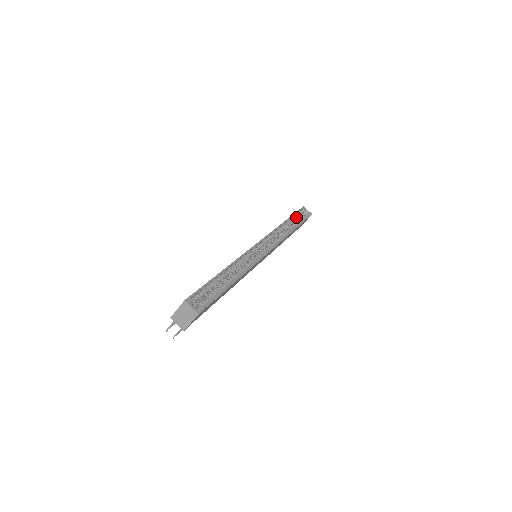
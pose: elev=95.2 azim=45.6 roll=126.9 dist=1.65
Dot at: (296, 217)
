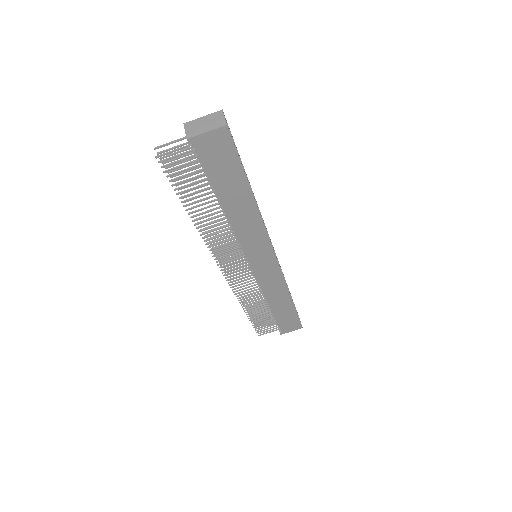
Dot at: occluded
